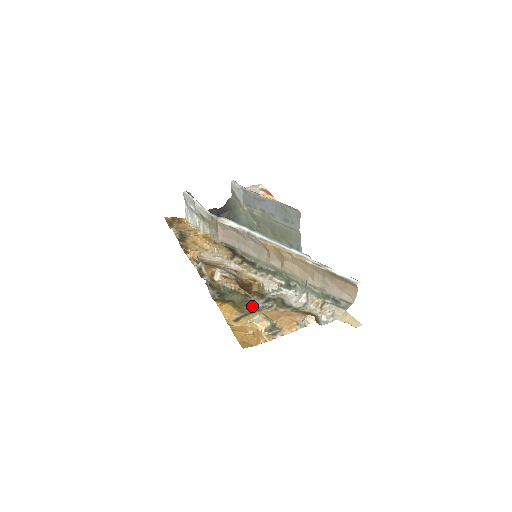
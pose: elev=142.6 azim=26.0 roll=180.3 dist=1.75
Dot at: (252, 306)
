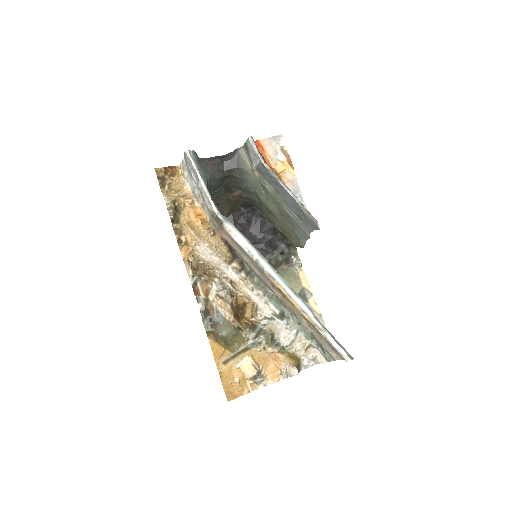
Dot at: (243, 343)
